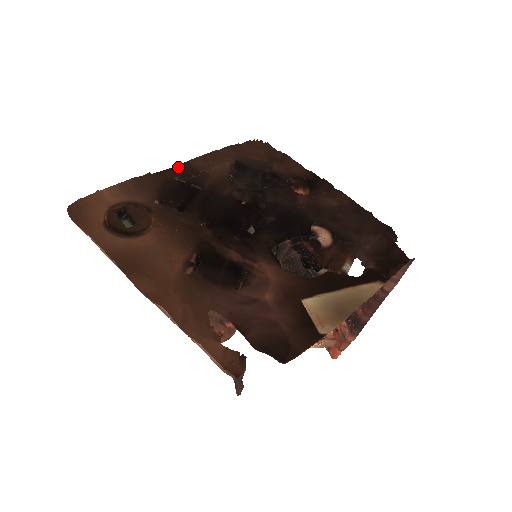
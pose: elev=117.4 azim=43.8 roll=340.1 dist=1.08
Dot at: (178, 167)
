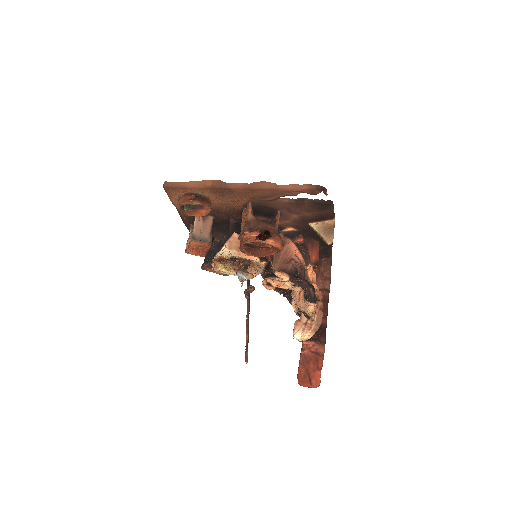
Dot at: (186, 226)
